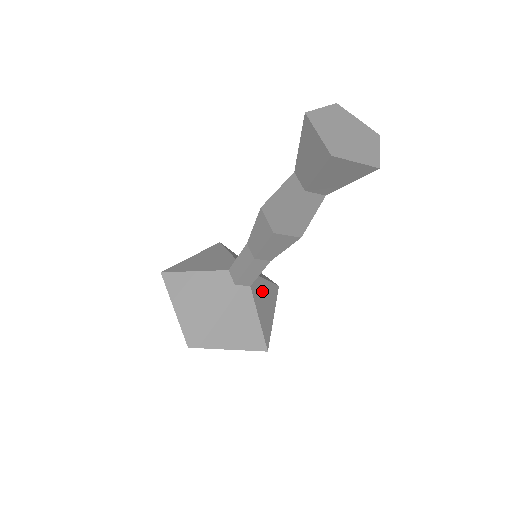
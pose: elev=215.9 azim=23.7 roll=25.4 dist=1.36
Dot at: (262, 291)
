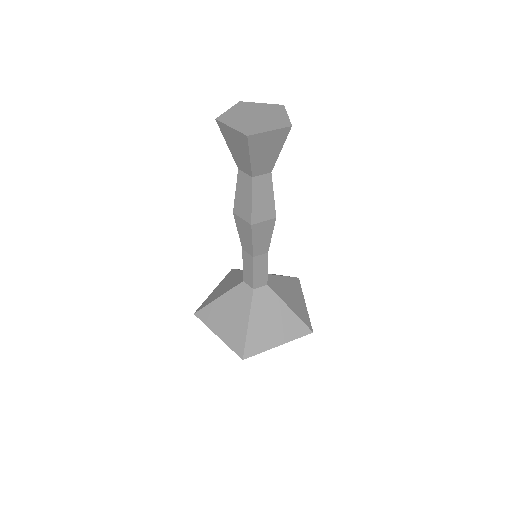
Dot at: (273, 309)
